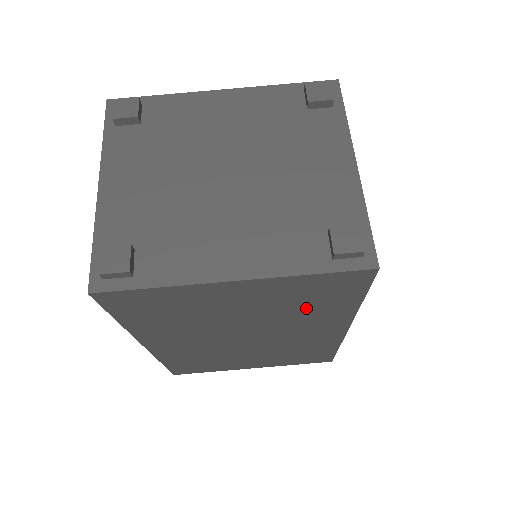
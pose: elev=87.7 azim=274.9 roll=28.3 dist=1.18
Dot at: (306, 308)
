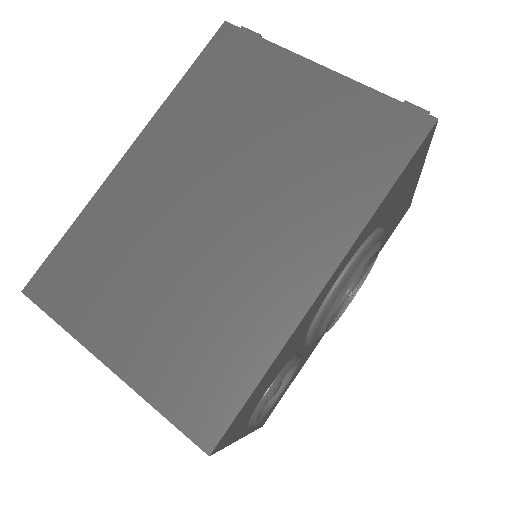
Dot at: (330, 167)
